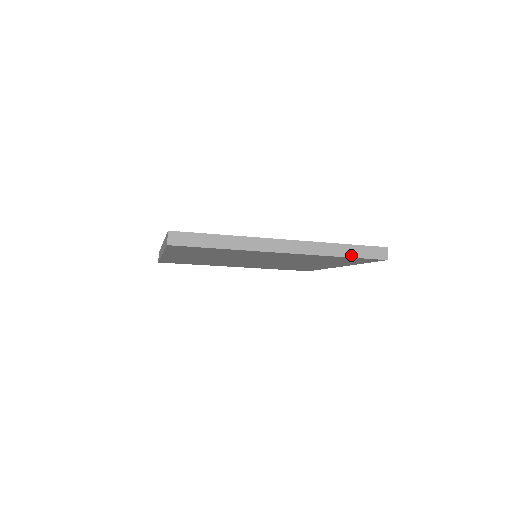
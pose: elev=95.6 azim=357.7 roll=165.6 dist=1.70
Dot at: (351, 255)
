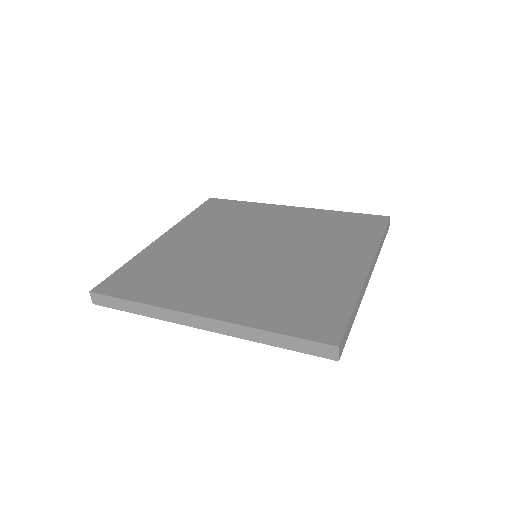
Dot at: (284, 346)
